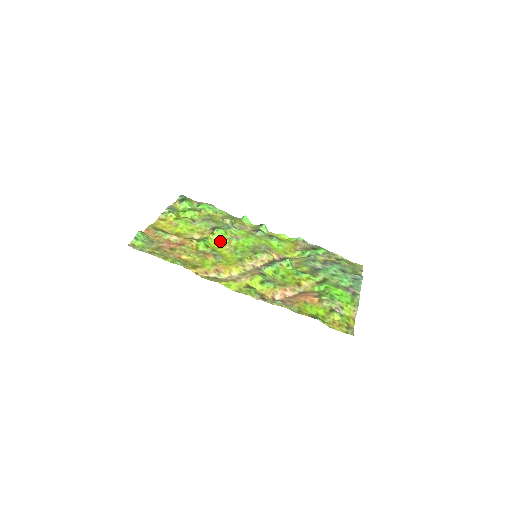
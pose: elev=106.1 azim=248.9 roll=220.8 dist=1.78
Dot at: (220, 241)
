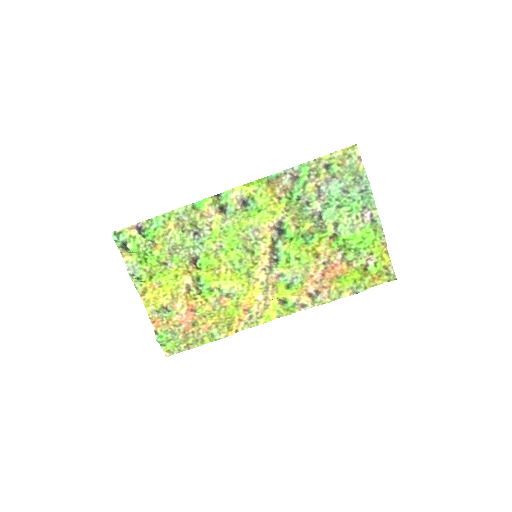
Dot at: (212, 269)
